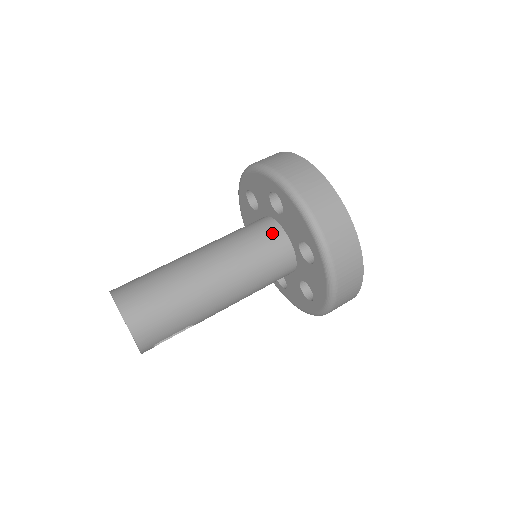
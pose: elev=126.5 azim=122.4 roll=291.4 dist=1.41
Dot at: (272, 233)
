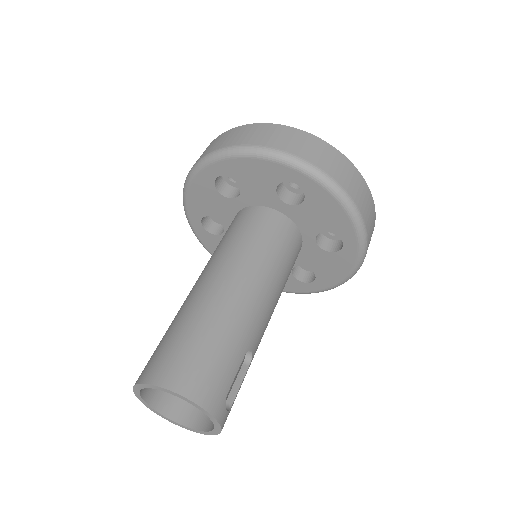
Dot at: (248, 215)
